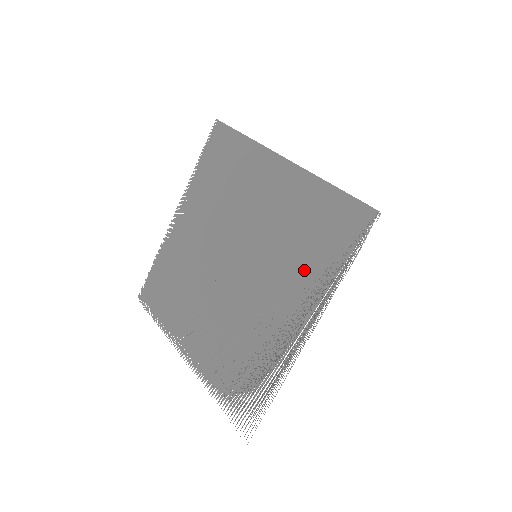
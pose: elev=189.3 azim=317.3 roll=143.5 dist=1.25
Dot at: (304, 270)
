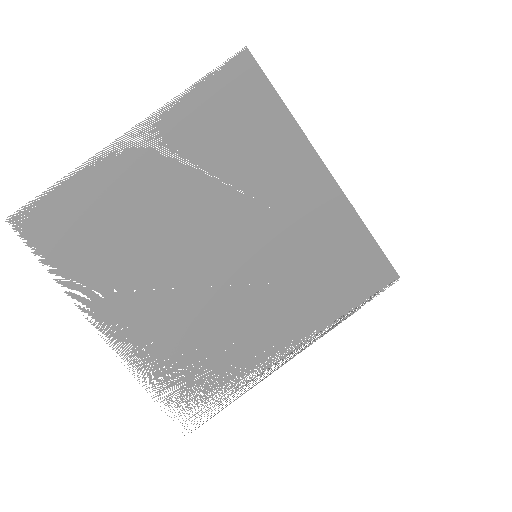
Dot at: (311, 295)
